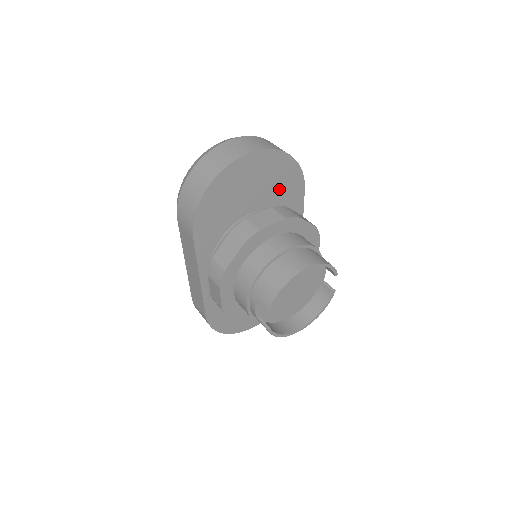
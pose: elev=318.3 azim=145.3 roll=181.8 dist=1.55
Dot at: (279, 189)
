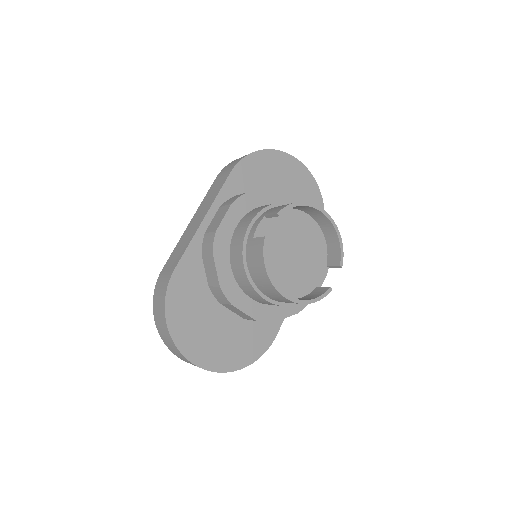
Dot at: occluded
